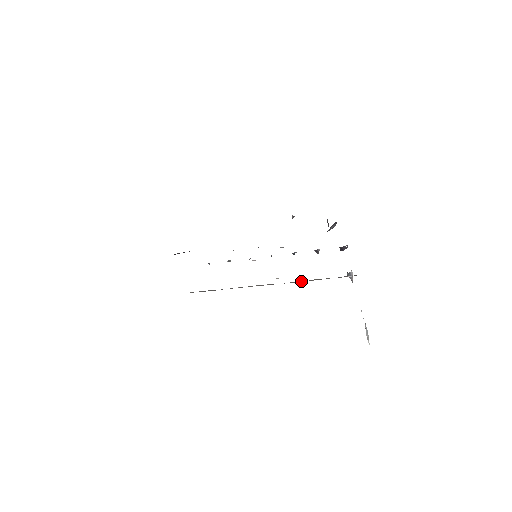
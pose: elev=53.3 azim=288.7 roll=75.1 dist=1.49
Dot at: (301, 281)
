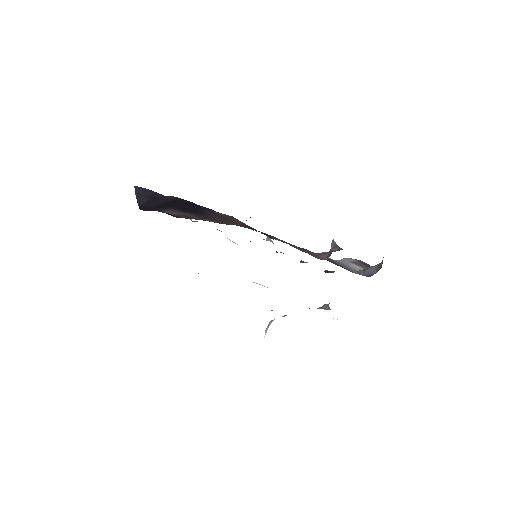
Dot at: occluded
